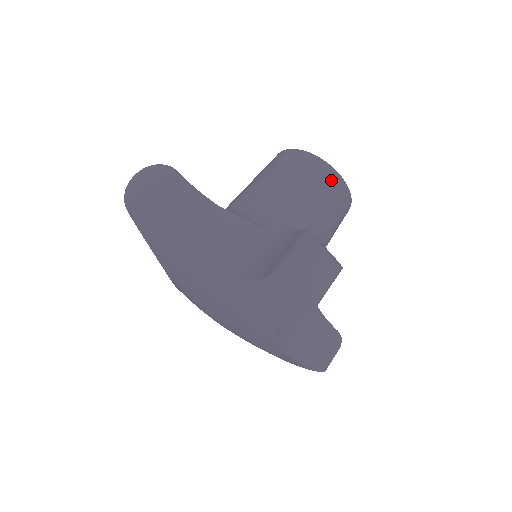
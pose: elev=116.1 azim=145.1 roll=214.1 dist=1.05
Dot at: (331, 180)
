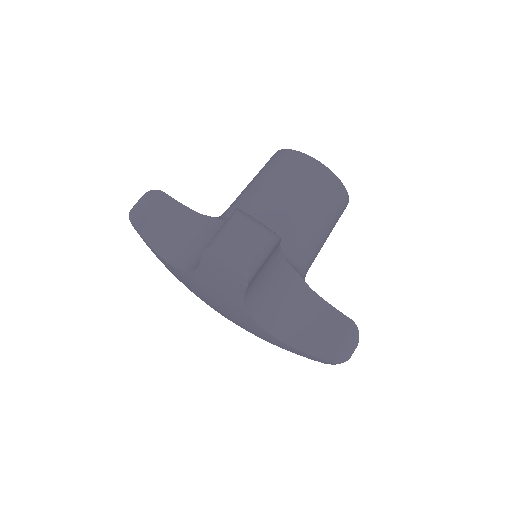
Dot at: (342, 213)
